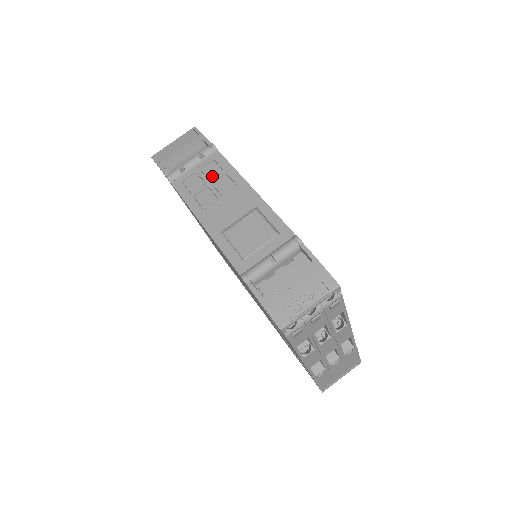
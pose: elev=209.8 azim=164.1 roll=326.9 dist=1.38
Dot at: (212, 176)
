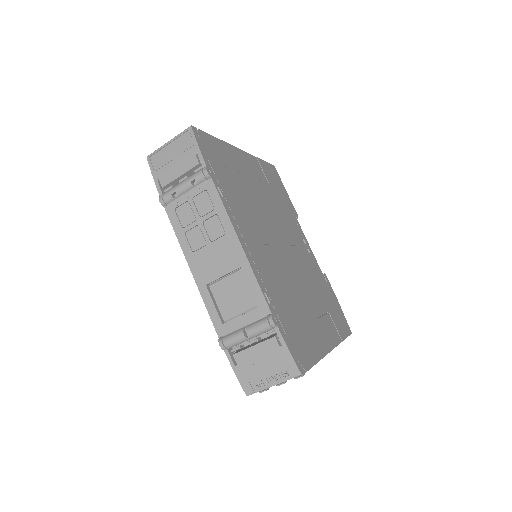
Dot at: (203, 212)
